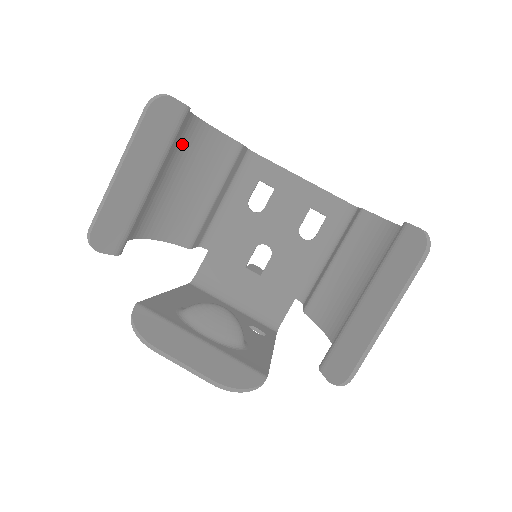
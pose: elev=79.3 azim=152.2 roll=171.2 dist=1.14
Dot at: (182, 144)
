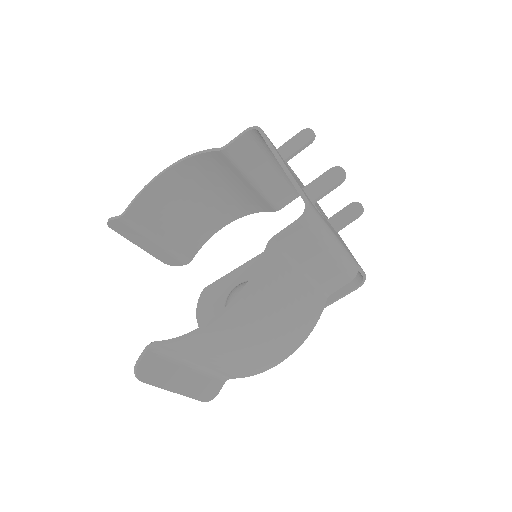
Dot at: (180, 185)
